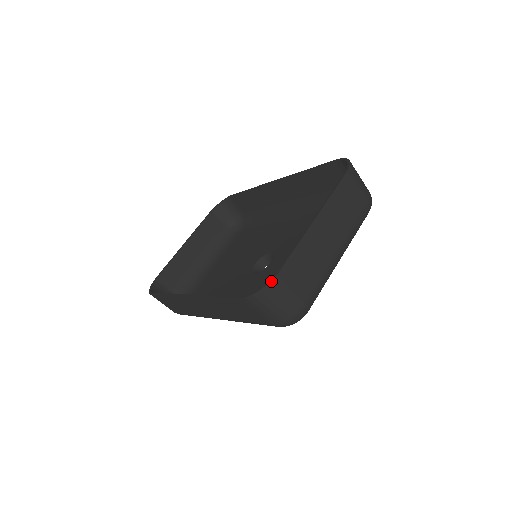
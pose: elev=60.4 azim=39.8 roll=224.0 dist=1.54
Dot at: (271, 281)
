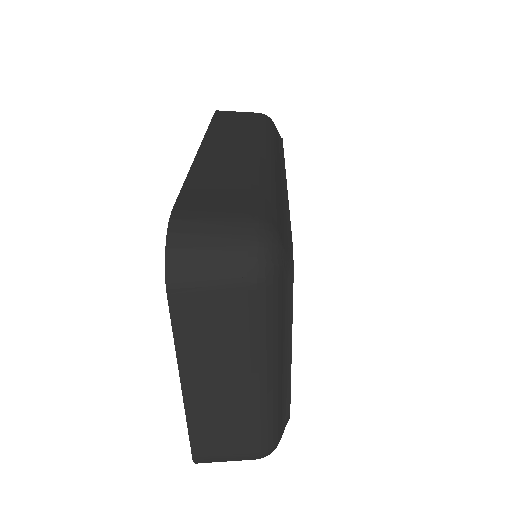
Dot at: (195, 462)
